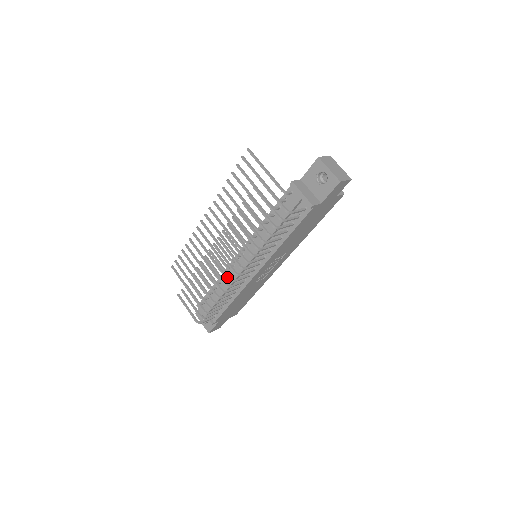
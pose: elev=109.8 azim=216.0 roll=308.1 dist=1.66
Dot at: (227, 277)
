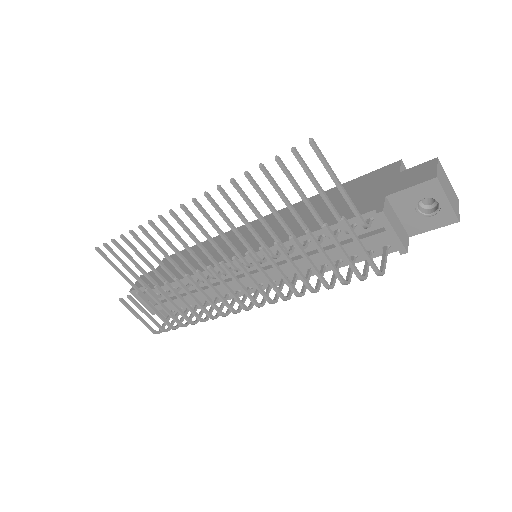
Dot at: occluded
